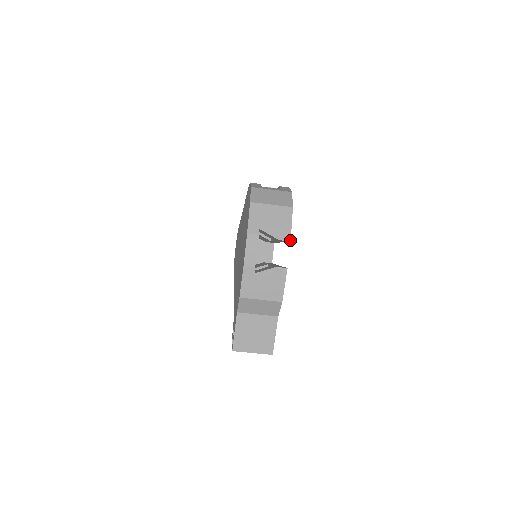
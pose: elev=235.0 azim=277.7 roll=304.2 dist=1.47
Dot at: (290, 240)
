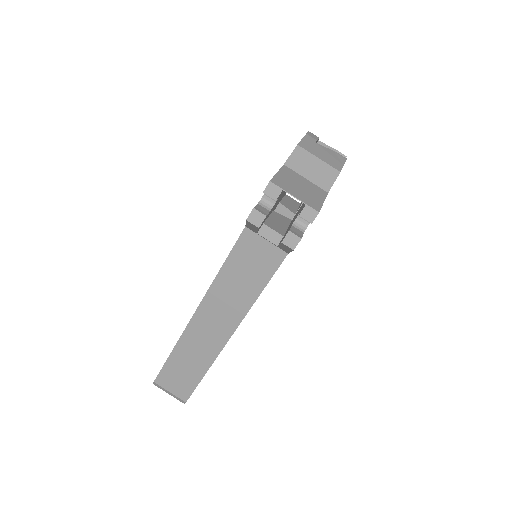
Dot at: (346, 156)
